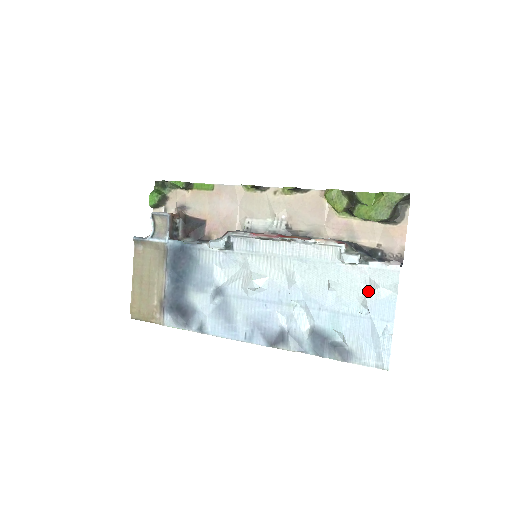
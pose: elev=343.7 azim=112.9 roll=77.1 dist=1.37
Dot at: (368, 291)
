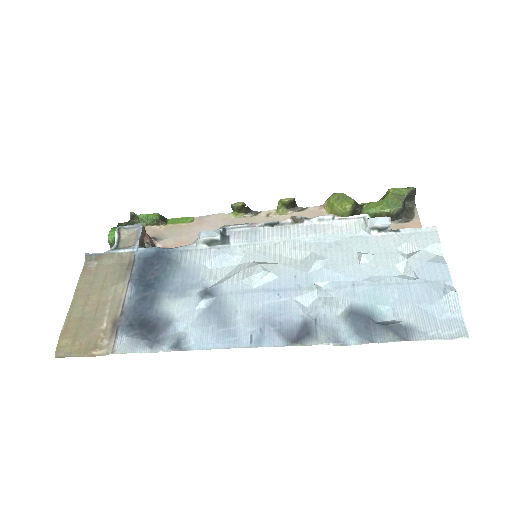
Dot at: (408, 256)
